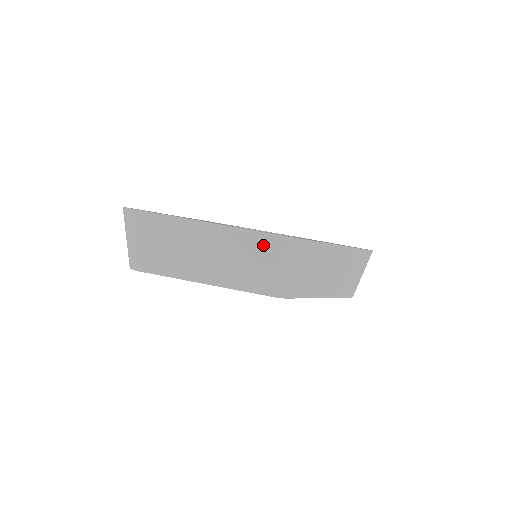
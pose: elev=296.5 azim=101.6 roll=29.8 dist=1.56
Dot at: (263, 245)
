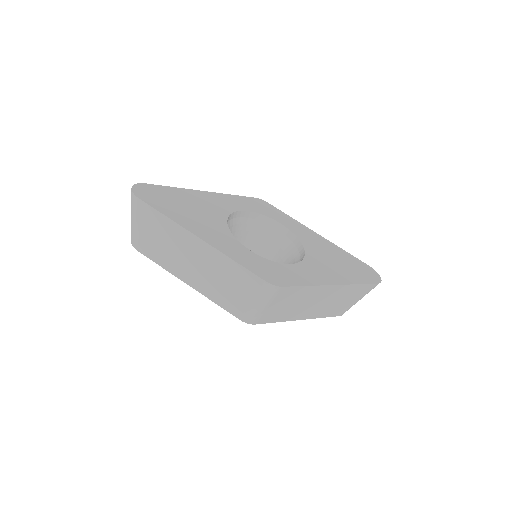
Dot at: (243, 278)
